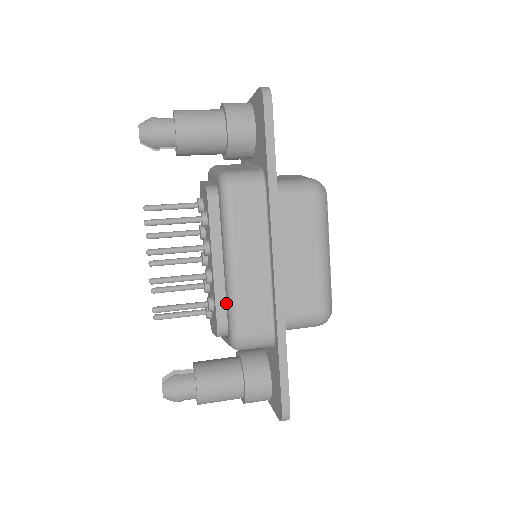
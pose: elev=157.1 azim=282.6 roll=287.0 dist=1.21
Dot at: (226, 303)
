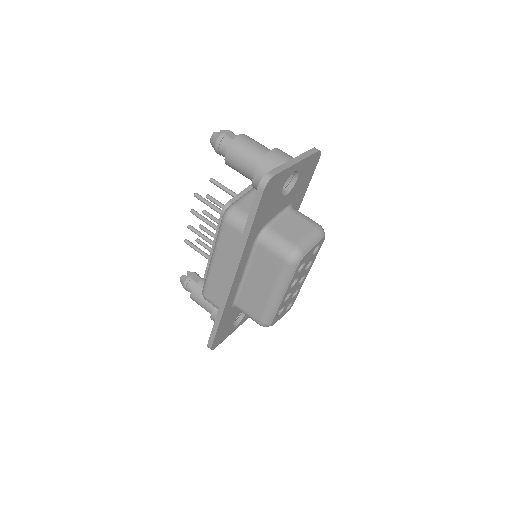
Dot at: occluded
